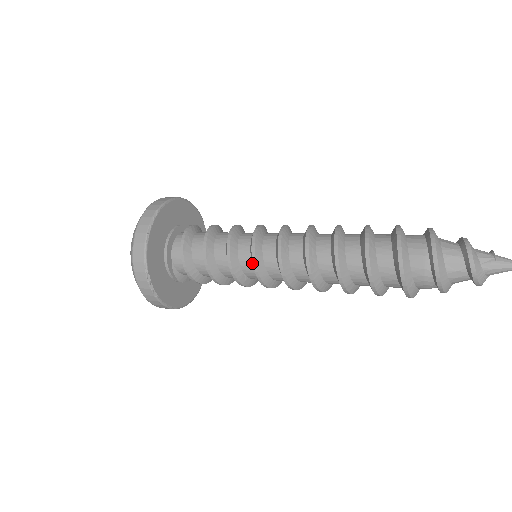
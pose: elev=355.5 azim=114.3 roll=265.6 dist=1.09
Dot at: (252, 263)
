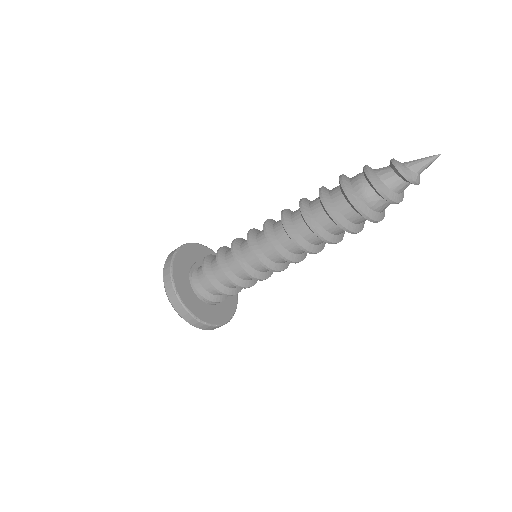
Dot at: occluded
